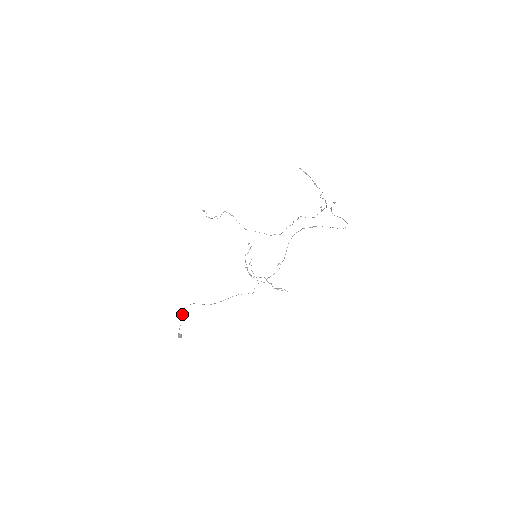
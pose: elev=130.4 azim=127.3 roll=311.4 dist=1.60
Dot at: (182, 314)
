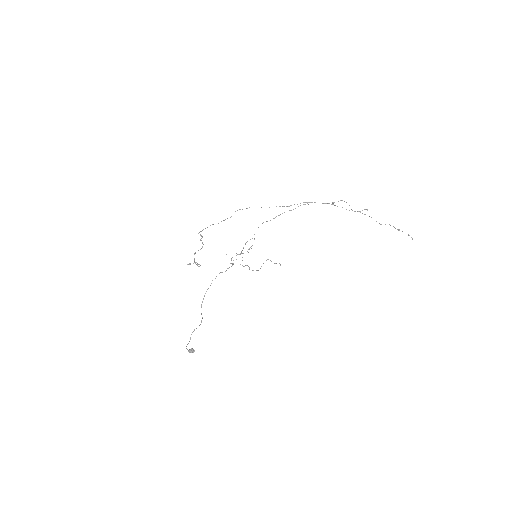
Dot at: occluded
